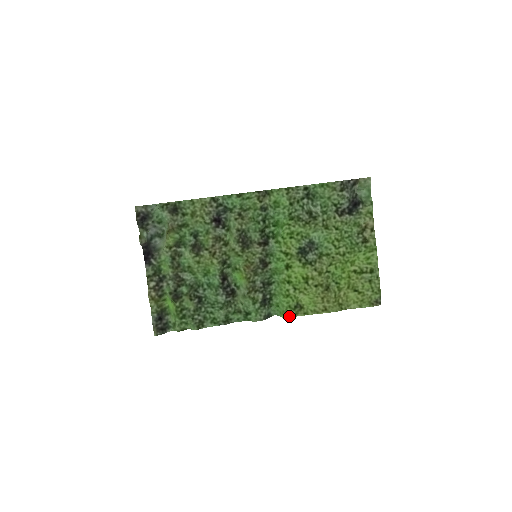
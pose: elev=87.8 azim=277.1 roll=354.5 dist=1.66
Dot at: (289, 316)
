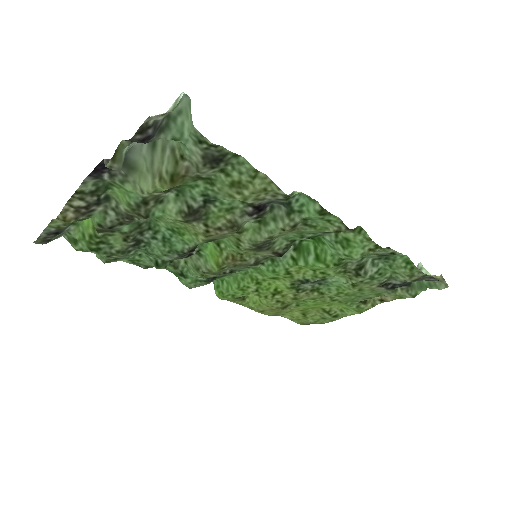
Dot at: (223, 299)
